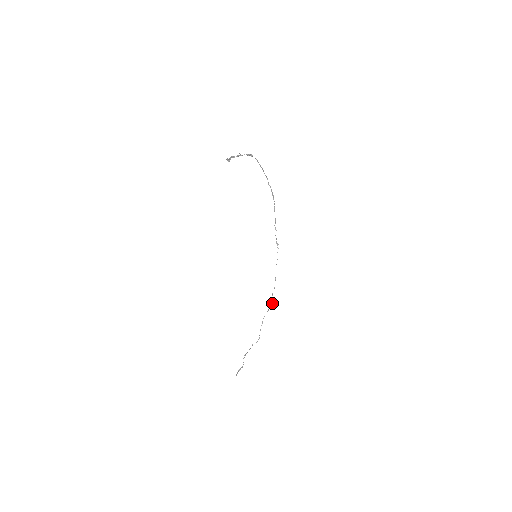
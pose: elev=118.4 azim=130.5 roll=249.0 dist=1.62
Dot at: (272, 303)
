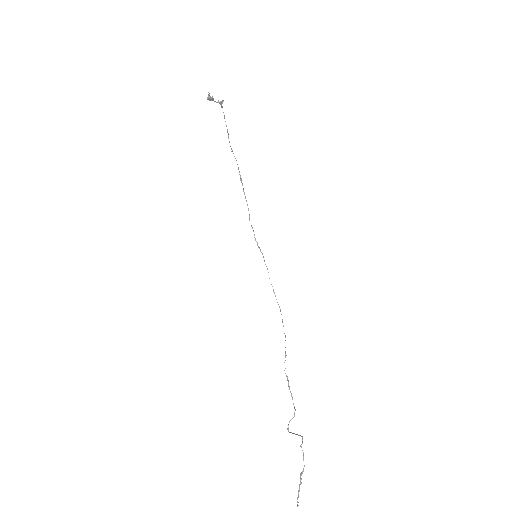
Dot at: occluded
